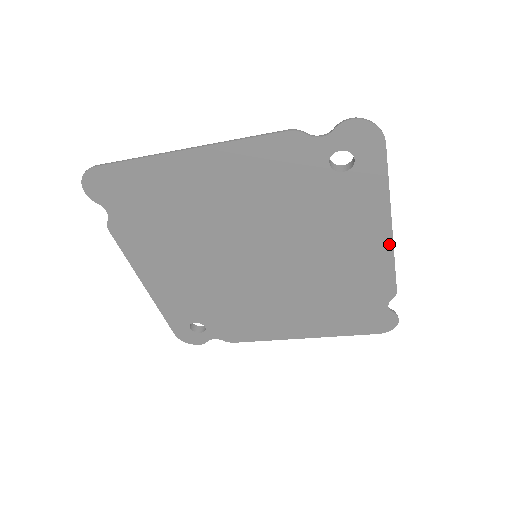
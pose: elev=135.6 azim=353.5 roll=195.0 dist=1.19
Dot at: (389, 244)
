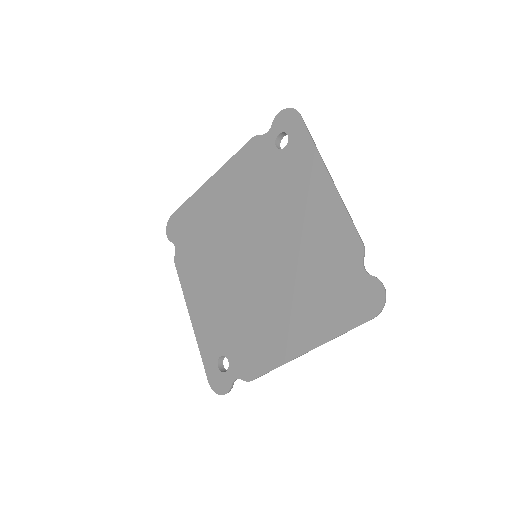
Dot at: (334, 191)
